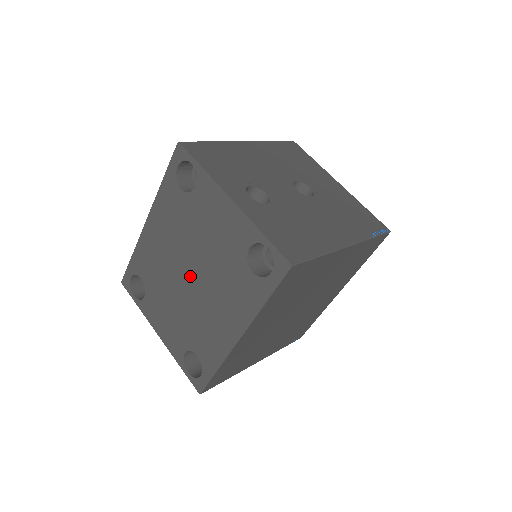
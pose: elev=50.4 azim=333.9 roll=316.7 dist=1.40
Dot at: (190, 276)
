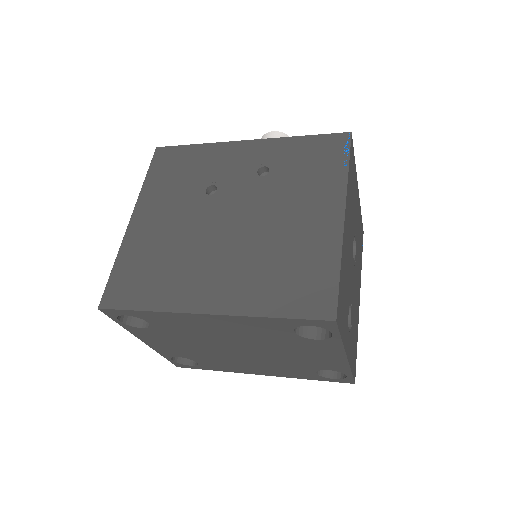
Dot at: (238, 350)
